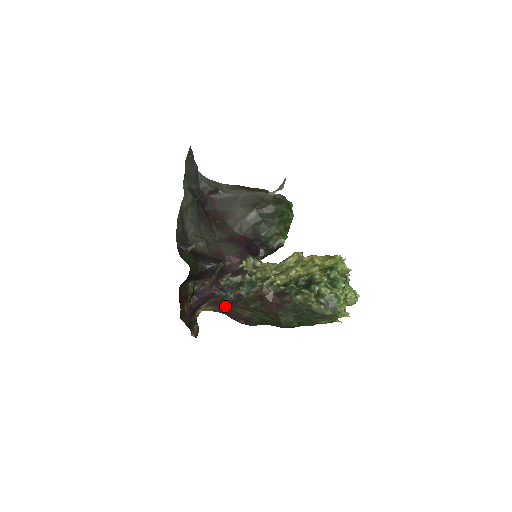
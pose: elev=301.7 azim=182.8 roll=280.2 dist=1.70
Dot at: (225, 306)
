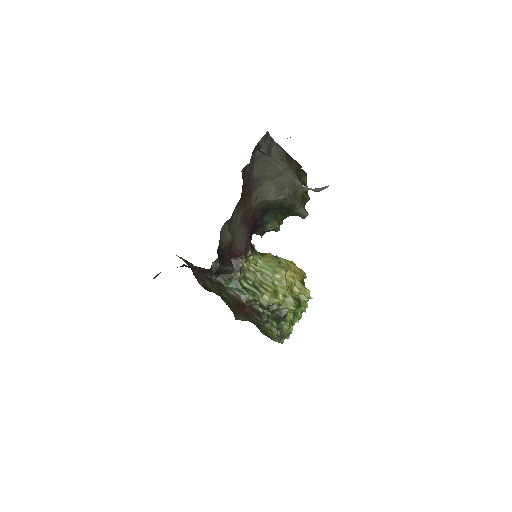
Dot at: occluded
